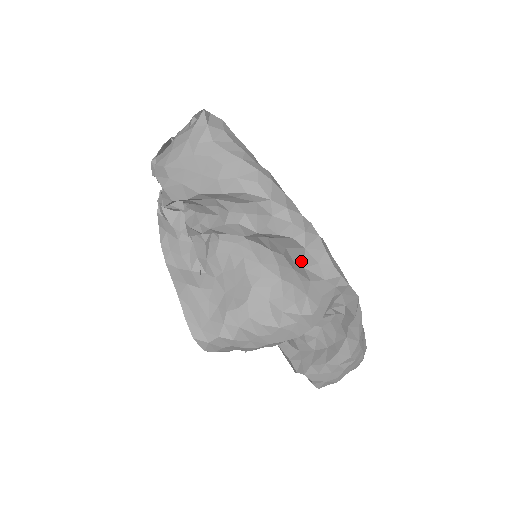
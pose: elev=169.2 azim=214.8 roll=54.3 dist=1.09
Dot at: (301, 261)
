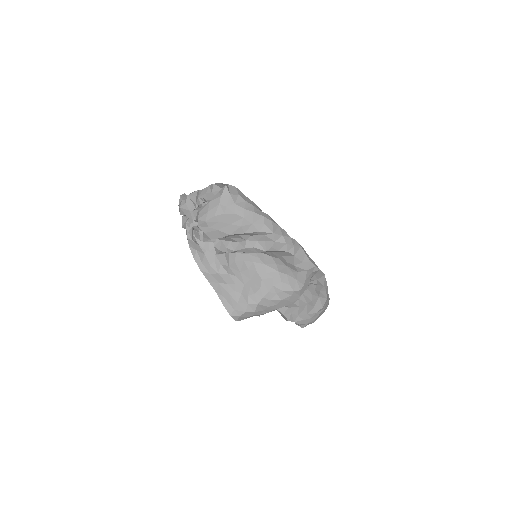
Dot at: (292, 262)
